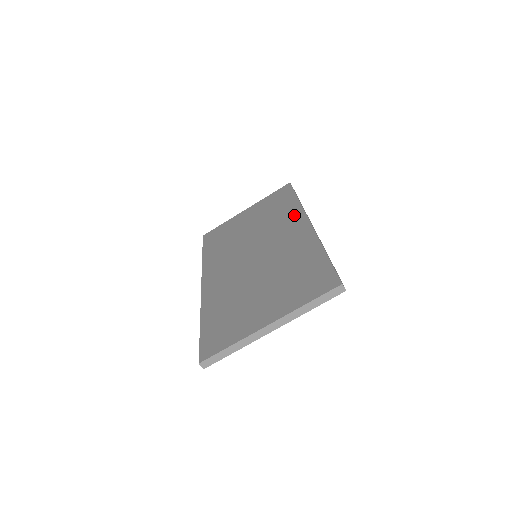
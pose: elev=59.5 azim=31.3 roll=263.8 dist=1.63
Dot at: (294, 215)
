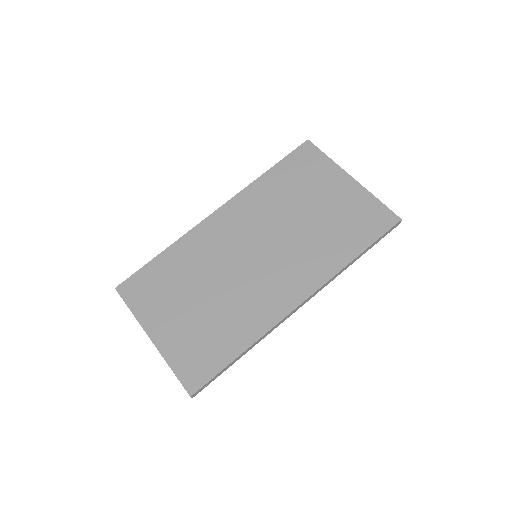
Dot at: (317, 273)
